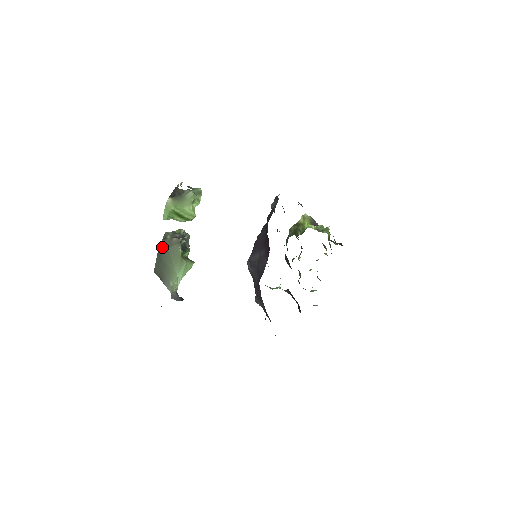
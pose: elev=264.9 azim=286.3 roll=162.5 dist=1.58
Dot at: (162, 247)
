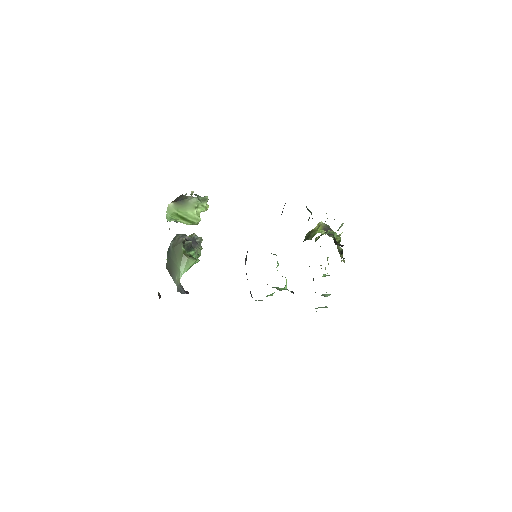
Dot at: (171, 246)
